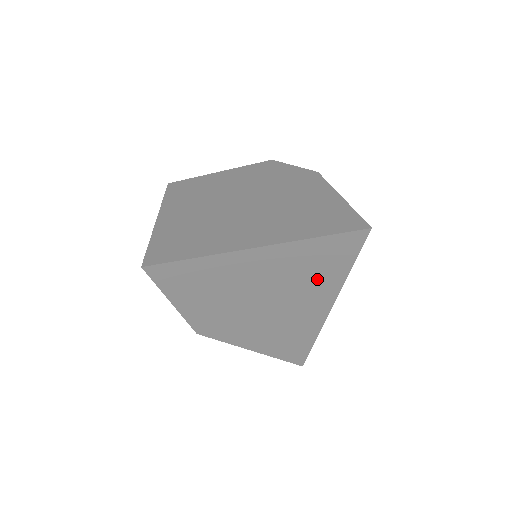
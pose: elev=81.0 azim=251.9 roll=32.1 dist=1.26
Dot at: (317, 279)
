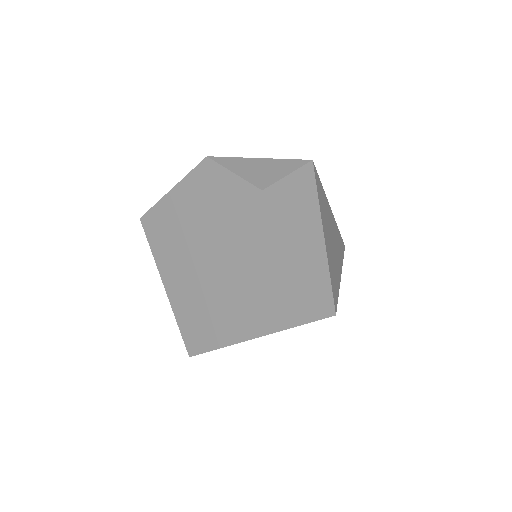
Dot at: occluded
